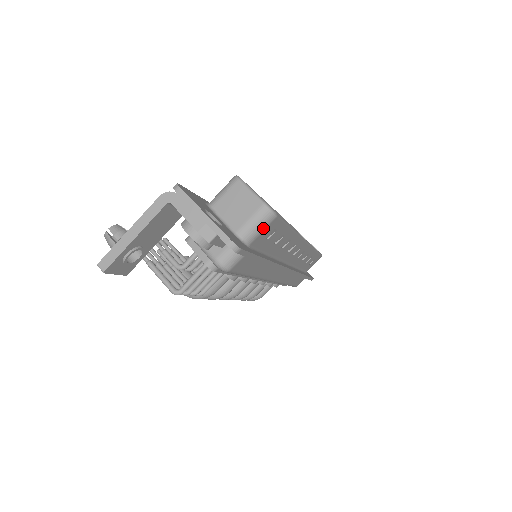
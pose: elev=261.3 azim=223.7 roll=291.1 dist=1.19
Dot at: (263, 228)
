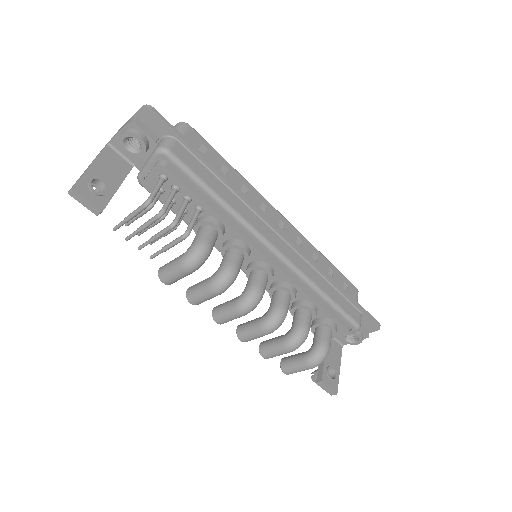
Dot at: (183, 131)
